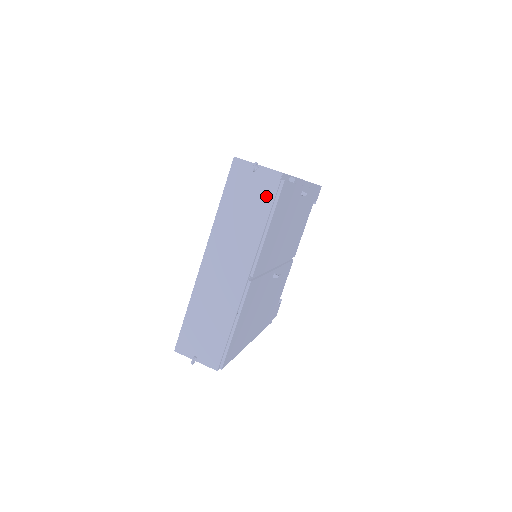
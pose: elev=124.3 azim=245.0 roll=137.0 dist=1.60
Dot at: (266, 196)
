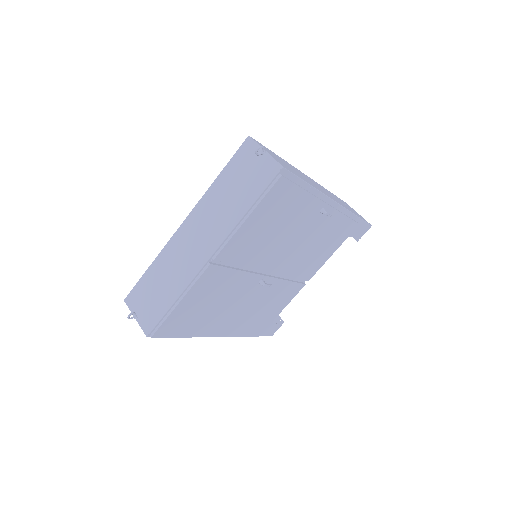
Dot at: (258, 184)
